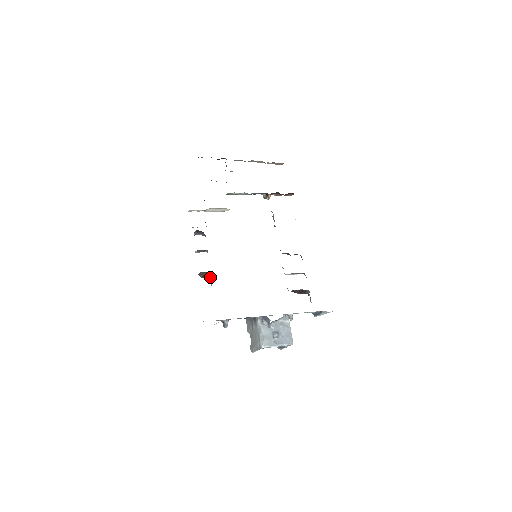
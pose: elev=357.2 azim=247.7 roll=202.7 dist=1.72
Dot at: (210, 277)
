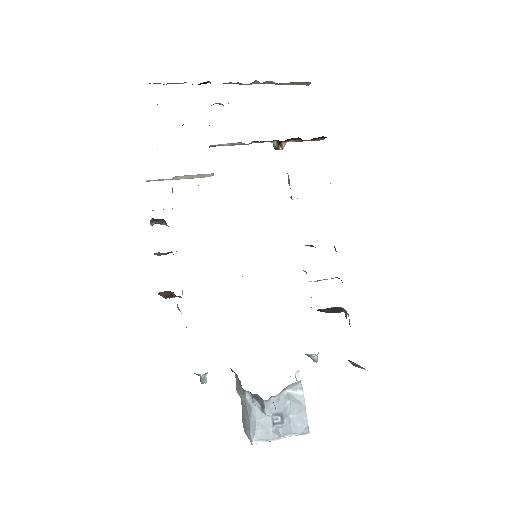
Dot at: occluded
